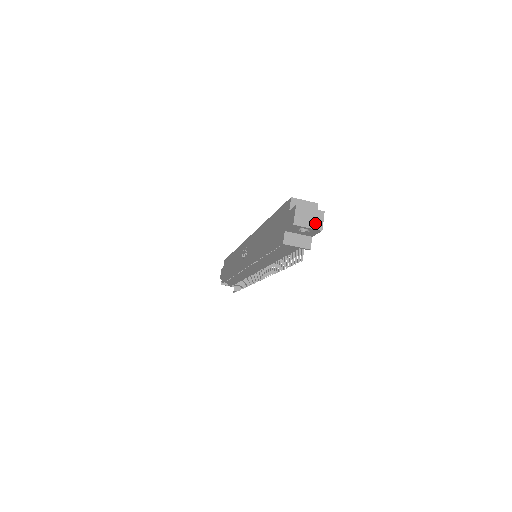
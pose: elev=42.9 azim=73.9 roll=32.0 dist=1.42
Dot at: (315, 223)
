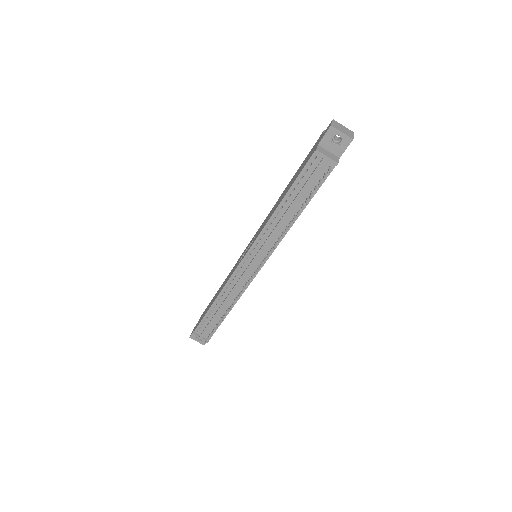
Dot at: (347, 133)
